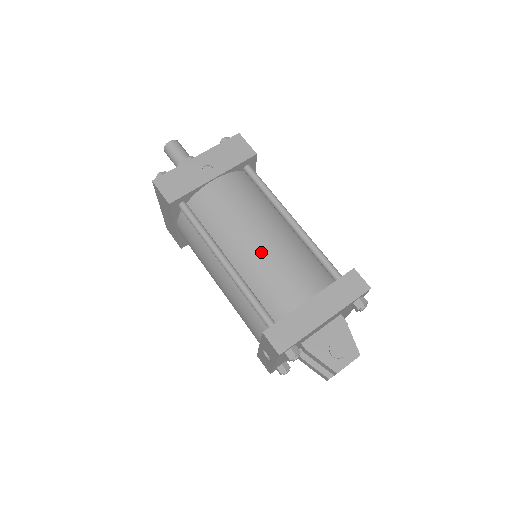
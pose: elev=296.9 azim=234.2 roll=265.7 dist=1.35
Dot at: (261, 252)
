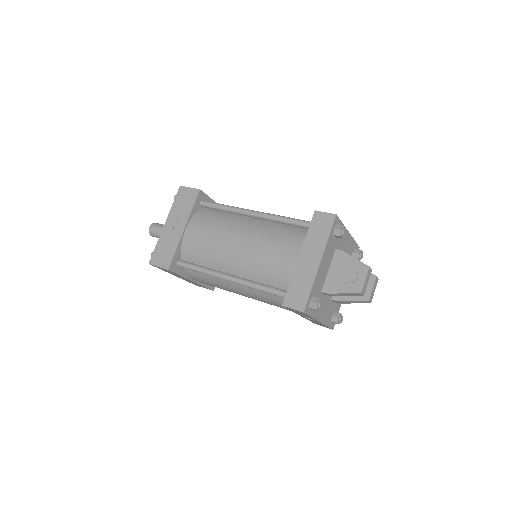
Dot at: (246, 252)
